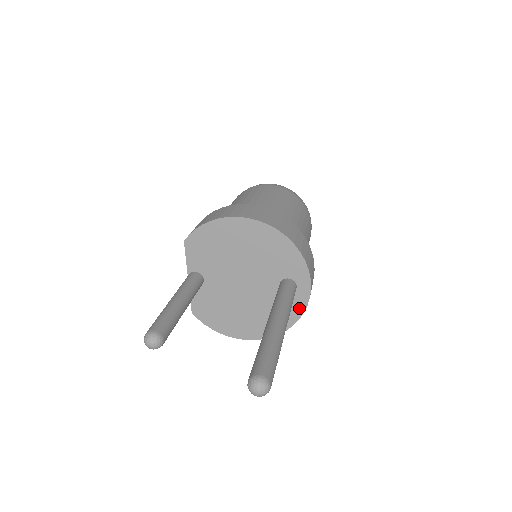
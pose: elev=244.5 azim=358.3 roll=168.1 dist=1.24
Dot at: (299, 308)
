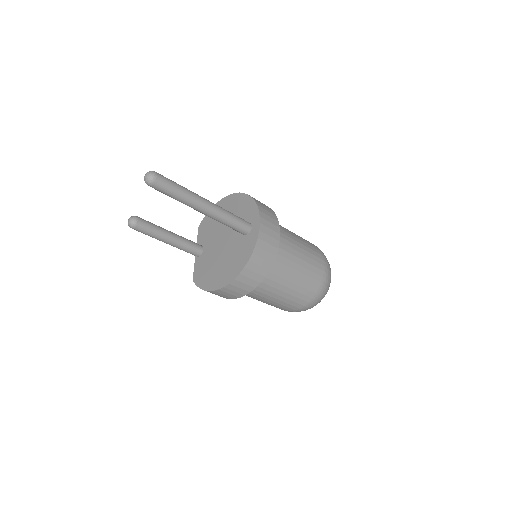
Dot at: (253, 243)
